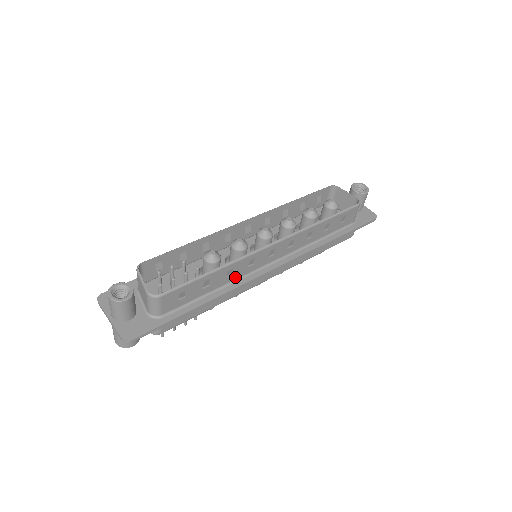
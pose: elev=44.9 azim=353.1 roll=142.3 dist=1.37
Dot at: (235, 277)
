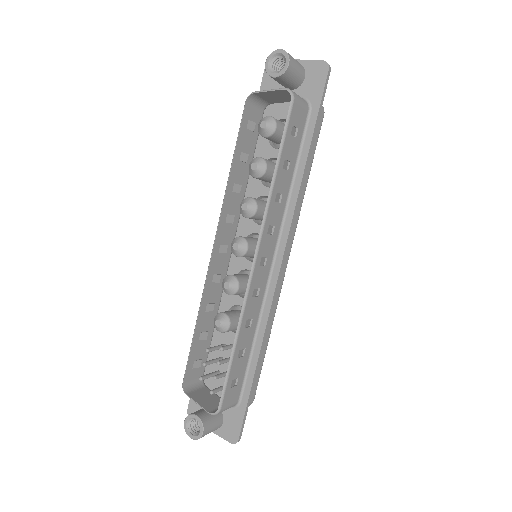
Dot at: (257, 313)
